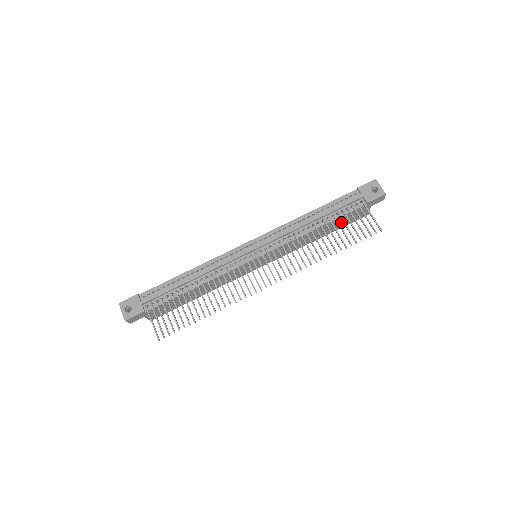
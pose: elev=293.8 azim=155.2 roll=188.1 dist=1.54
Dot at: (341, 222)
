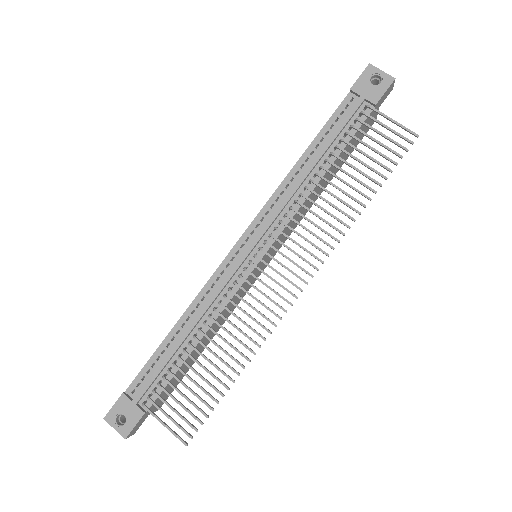
Dot at: (348, 150)
